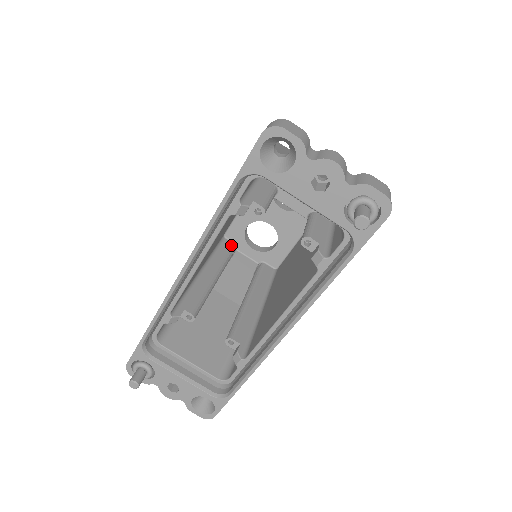
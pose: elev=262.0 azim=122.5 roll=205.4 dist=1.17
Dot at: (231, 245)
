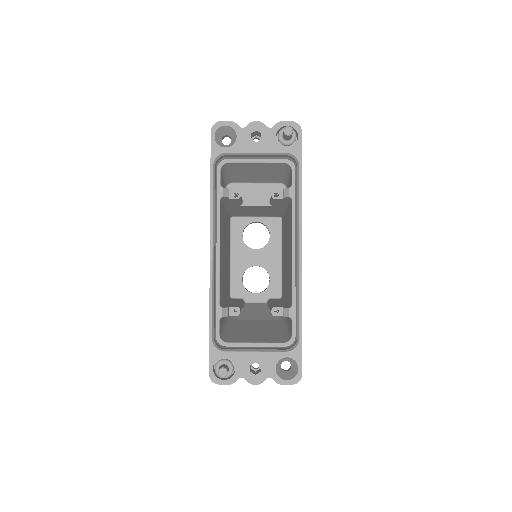
Dot at: occluded
